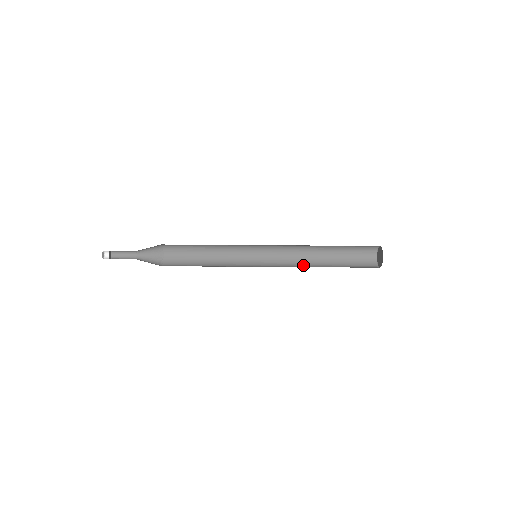
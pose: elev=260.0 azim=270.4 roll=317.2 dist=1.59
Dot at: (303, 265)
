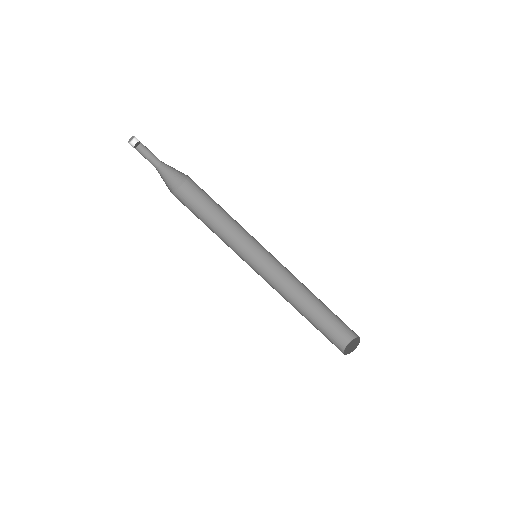
Dot at: occluded
